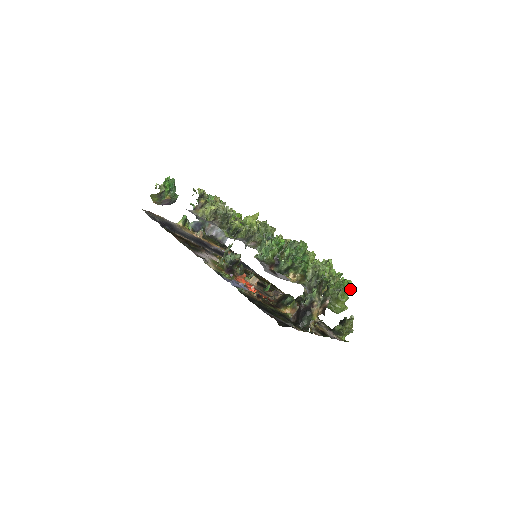
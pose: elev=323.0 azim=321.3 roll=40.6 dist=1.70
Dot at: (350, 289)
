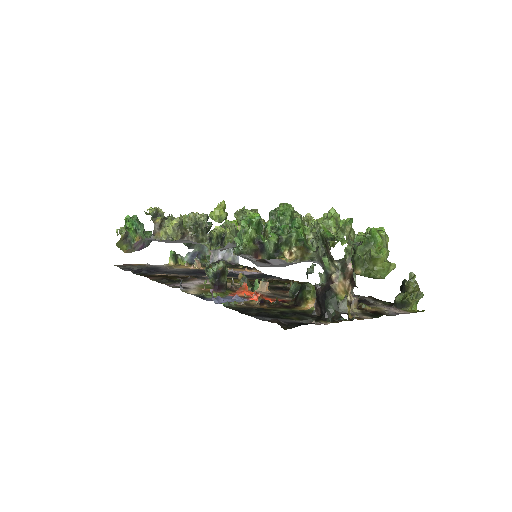
Dot at: (386, 238)
